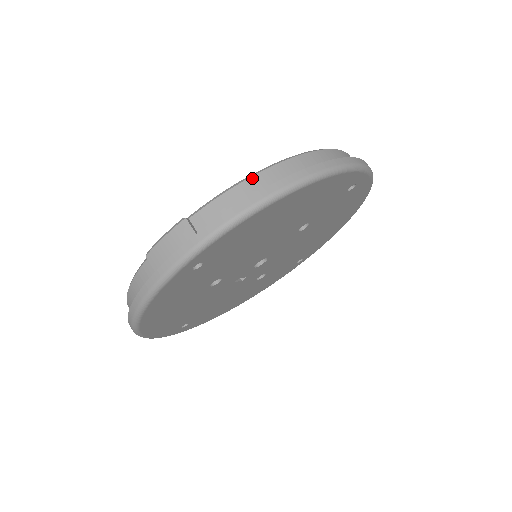
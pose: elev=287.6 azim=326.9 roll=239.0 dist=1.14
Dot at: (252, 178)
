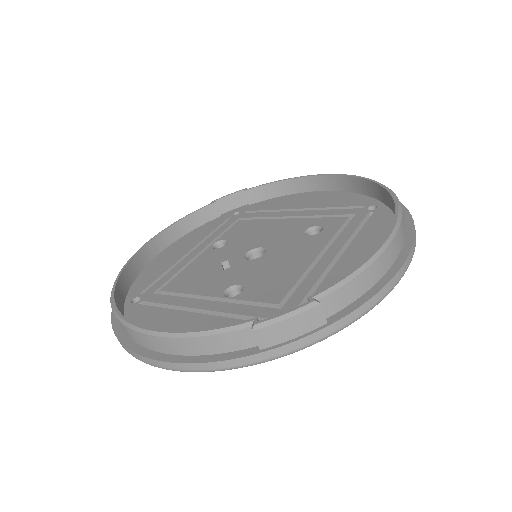
Dot at: (379, 259)
